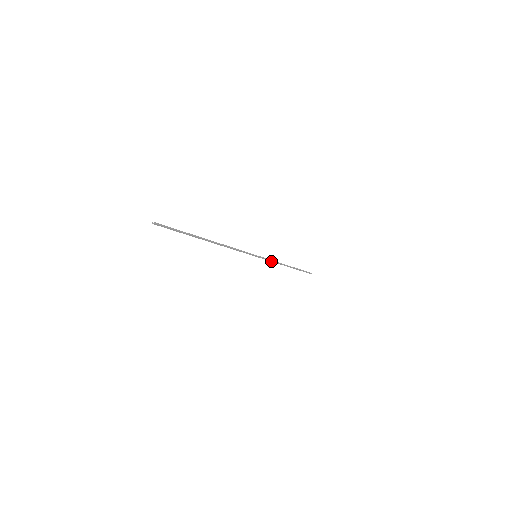
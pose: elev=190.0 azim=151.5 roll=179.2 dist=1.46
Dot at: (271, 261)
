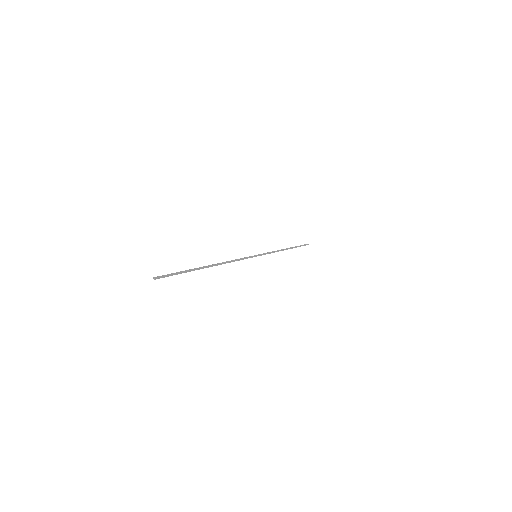
Dot at: (270, 252)
